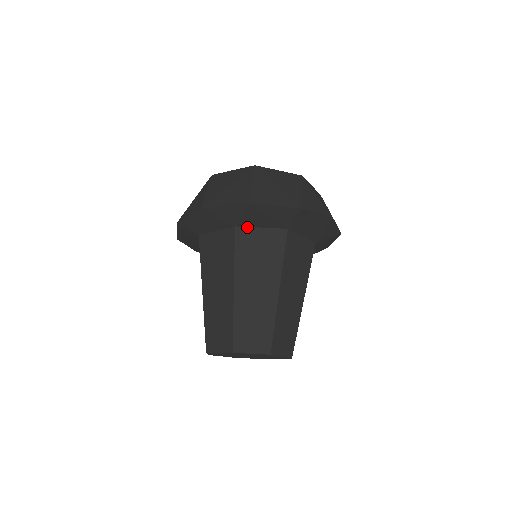
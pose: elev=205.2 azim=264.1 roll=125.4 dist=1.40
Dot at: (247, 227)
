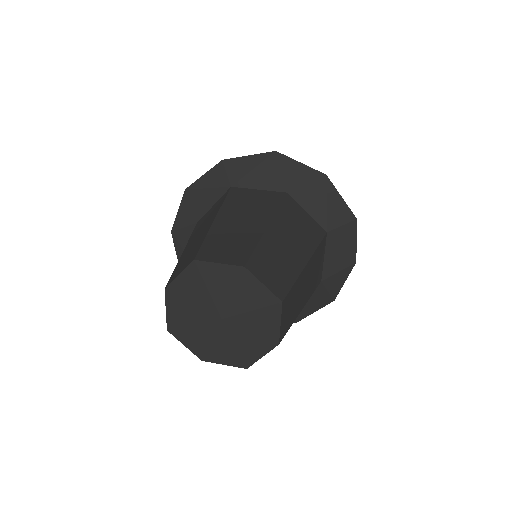
Dot at: (296, 202)
